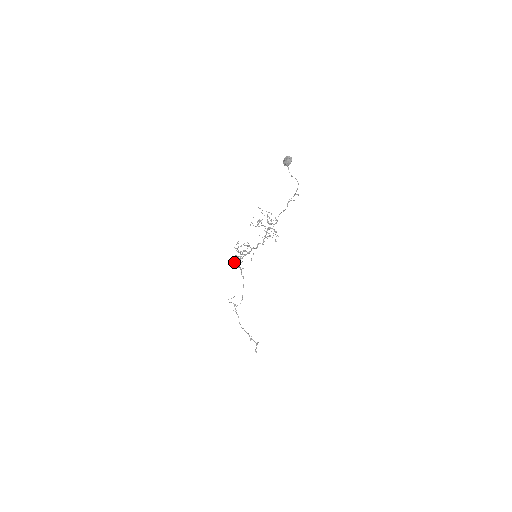
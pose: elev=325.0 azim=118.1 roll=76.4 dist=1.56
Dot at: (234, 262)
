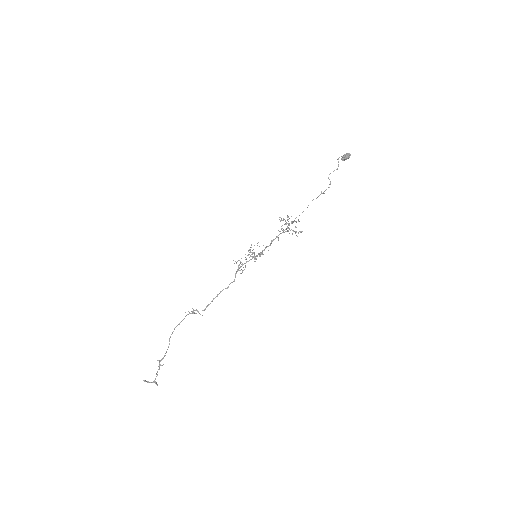
Dot at: occluded
